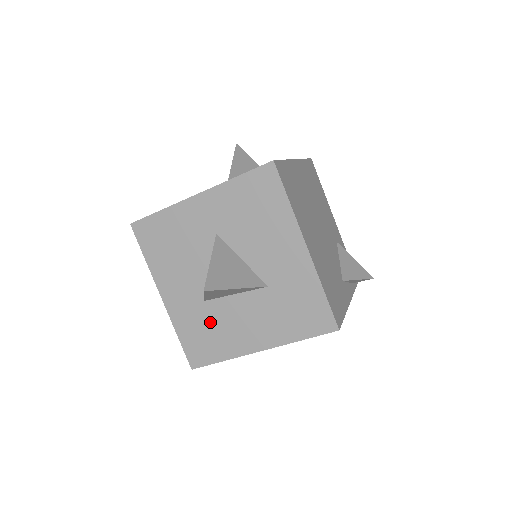
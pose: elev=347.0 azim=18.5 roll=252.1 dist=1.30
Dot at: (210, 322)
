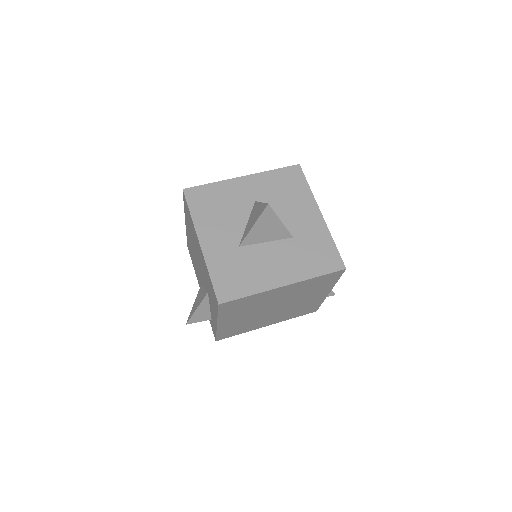
Dot at: (242, 263)
